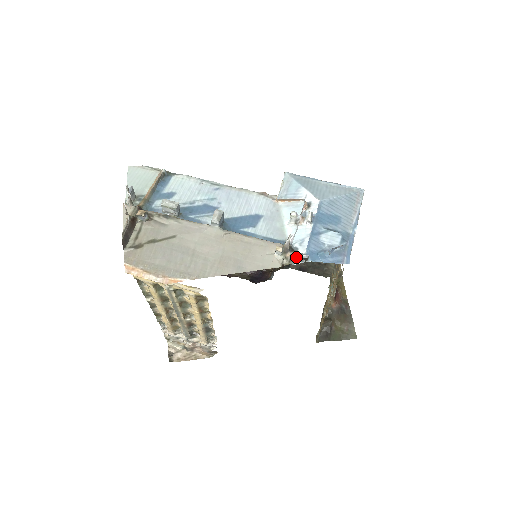
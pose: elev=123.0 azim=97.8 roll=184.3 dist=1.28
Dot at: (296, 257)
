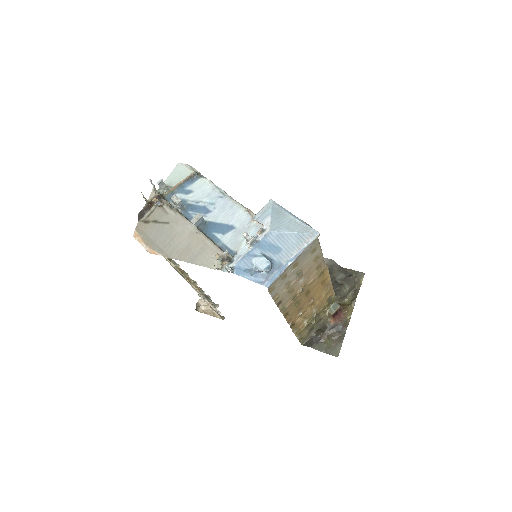
Dot at: occluded
